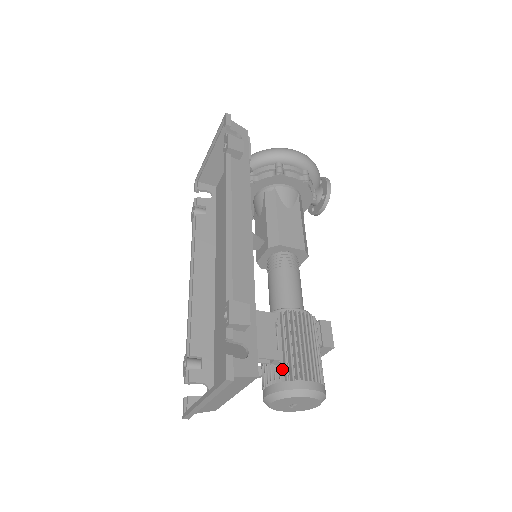
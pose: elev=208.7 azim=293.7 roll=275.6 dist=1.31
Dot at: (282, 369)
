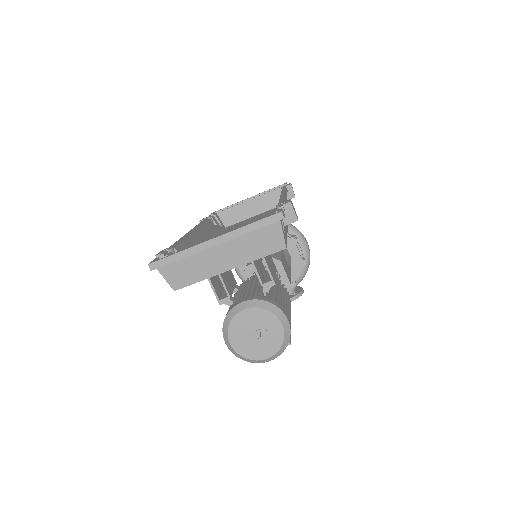
Dot at: (269, 296)
